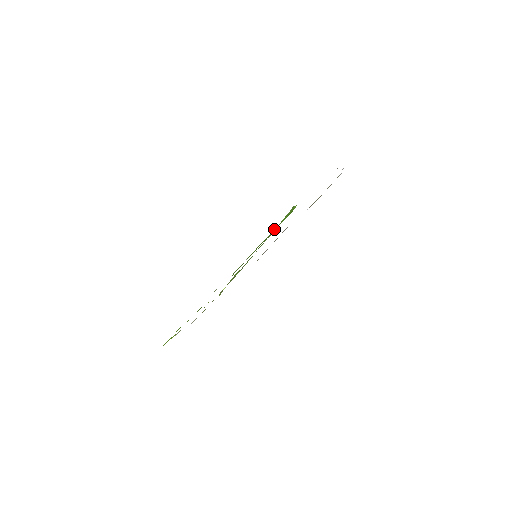
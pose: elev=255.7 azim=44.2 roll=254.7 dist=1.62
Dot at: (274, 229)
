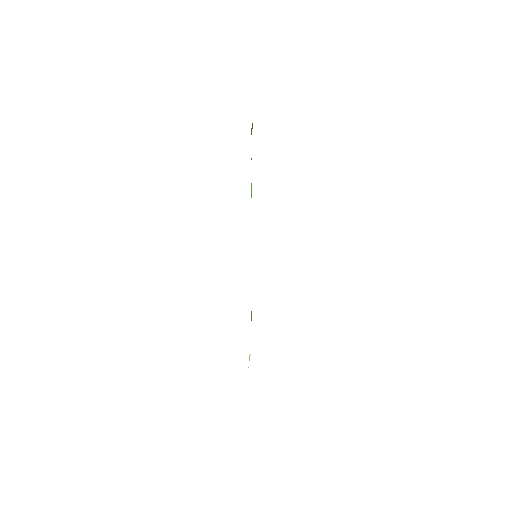
Dot at: (251, 187)
